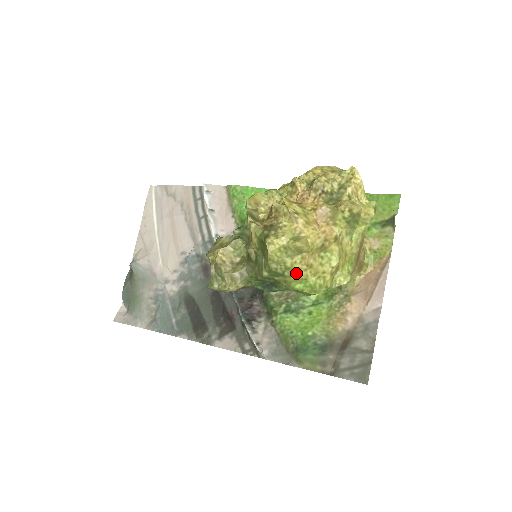
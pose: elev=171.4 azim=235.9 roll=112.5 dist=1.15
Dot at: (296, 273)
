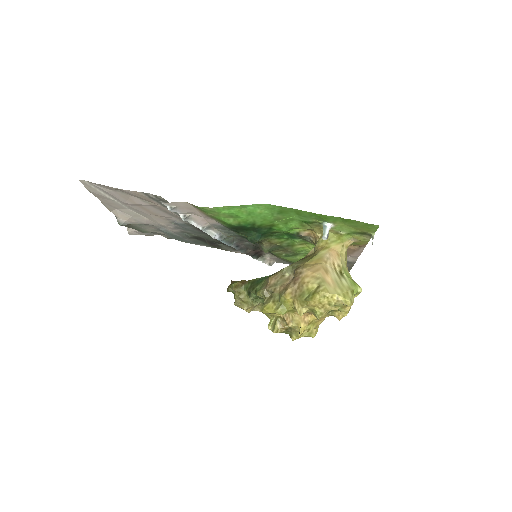
Dot at: occluded
